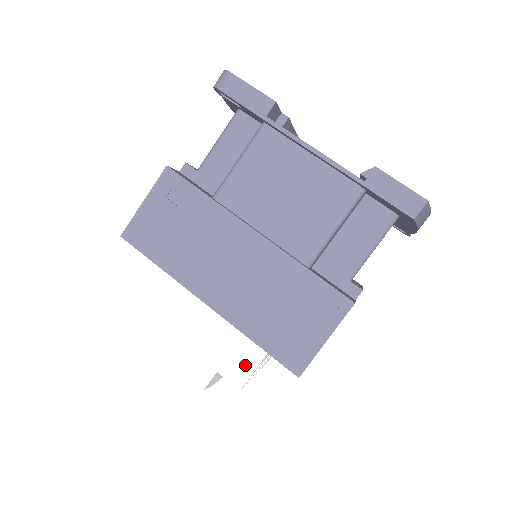
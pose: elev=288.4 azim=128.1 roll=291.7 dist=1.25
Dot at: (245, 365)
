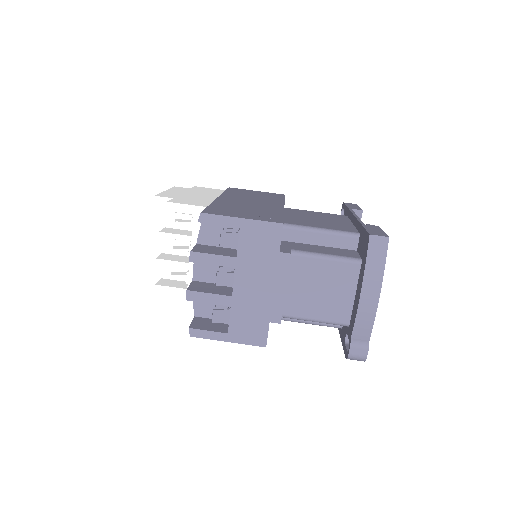
Dot at: (189, 203)
